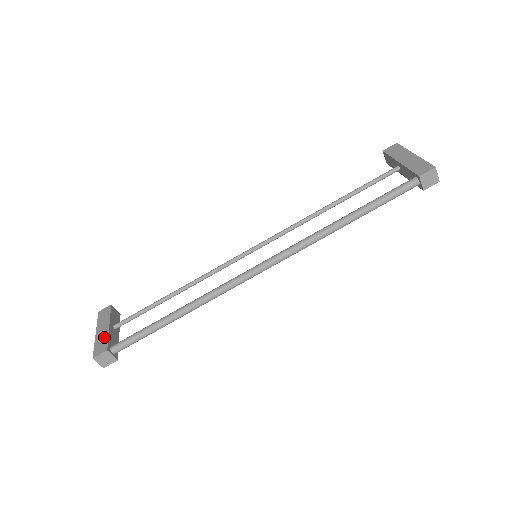
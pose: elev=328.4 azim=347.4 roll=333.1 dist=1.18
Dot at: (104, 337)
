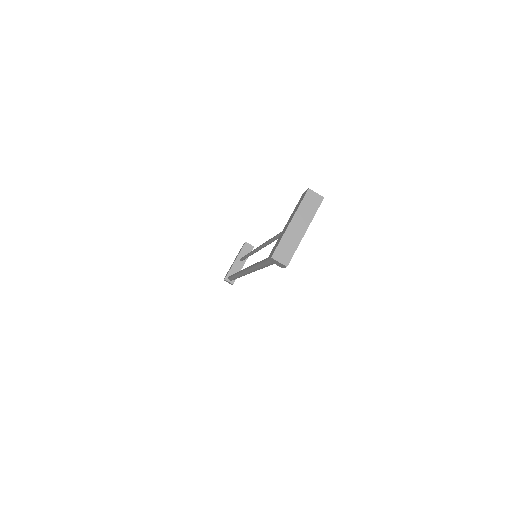
Dot at: (230, 268)
